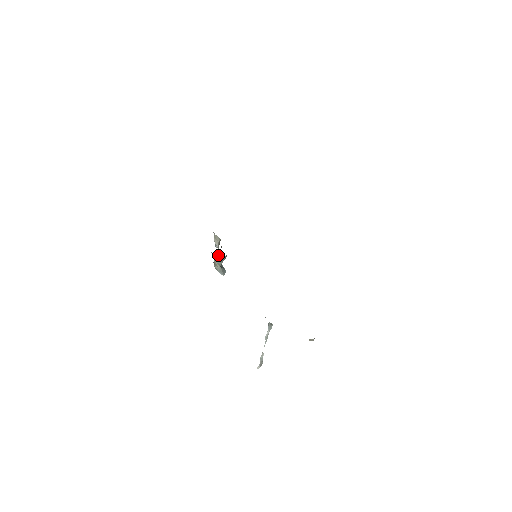
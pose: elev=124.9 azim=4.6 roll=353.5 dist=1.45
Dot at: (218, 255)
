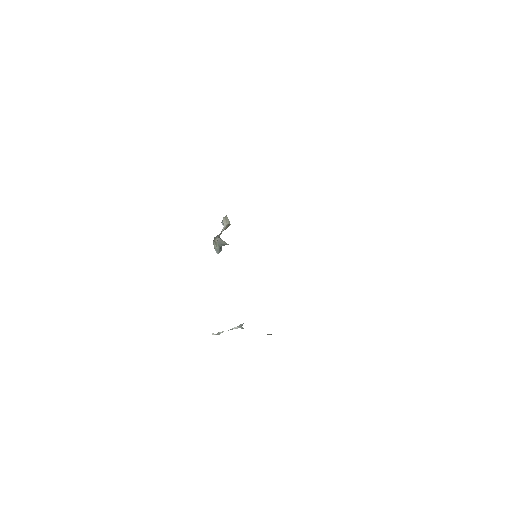
Dot at: (222, 241)
